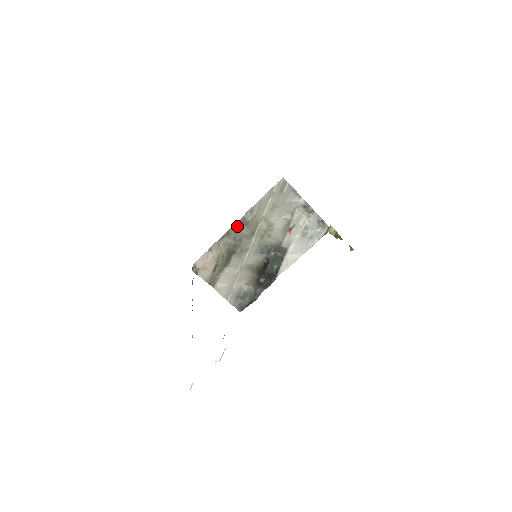
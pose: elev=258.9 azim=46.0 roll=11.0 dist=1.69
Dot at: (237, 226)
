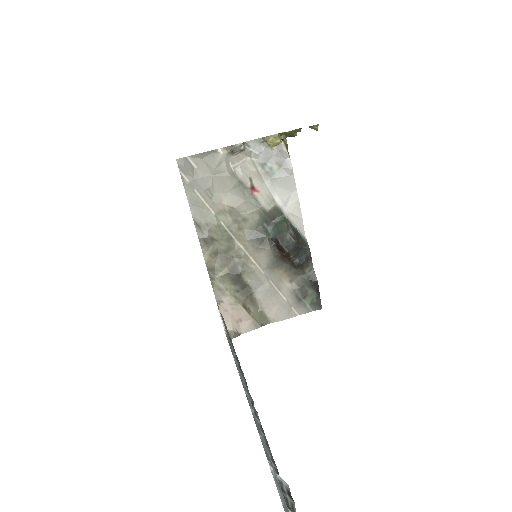
Dot at: (208, 253)
